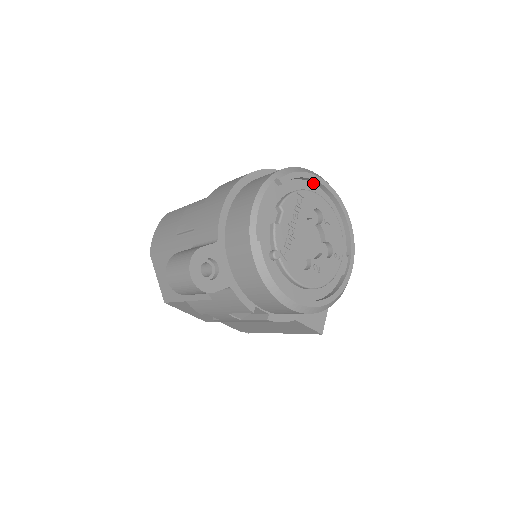
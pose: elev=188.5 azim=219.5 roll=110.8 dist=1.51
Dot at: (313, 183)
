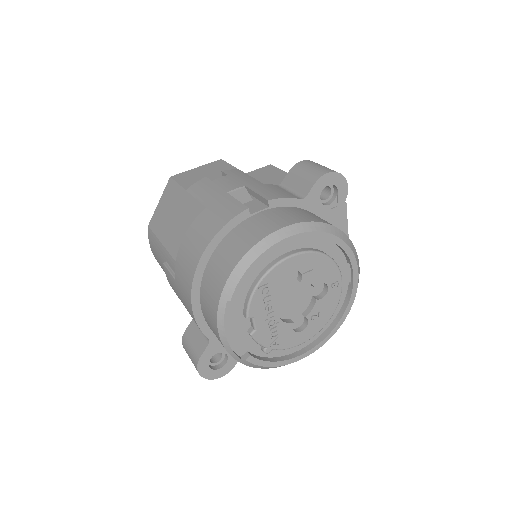
Dot at: occluded
